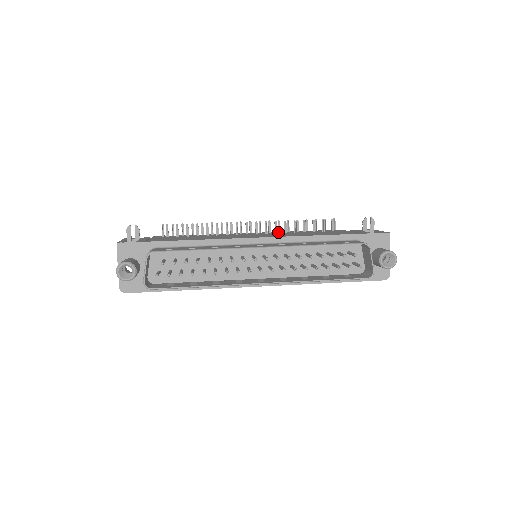
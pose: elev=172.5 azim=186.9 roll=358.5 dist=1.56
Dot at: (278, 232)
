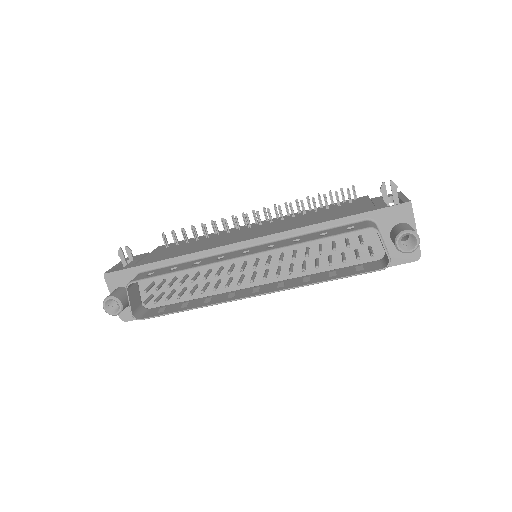
Dot at: (287, 216)
